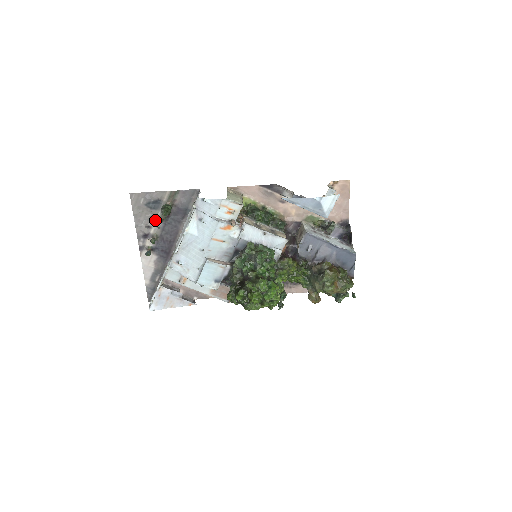
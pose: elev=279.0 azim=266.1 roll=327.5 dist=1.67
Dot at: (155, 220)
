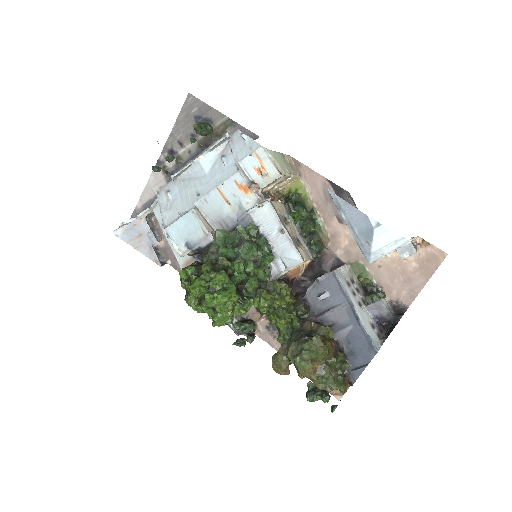
Dot at: occluded
